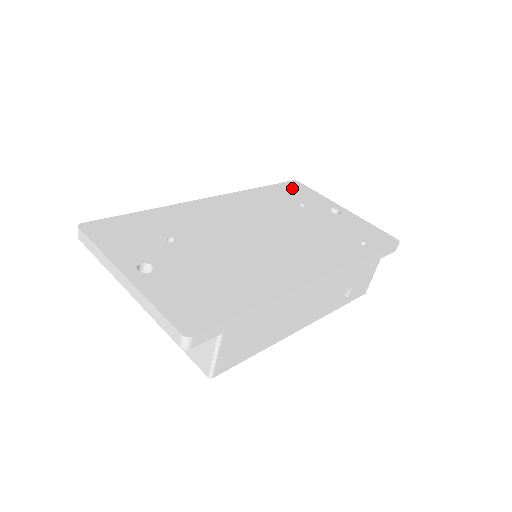
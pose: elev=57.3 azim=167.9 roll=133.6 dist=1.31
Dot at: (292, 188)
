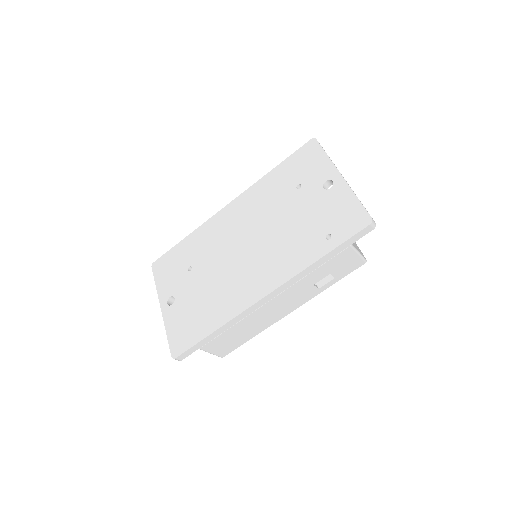
Dot at: (303, 157)
